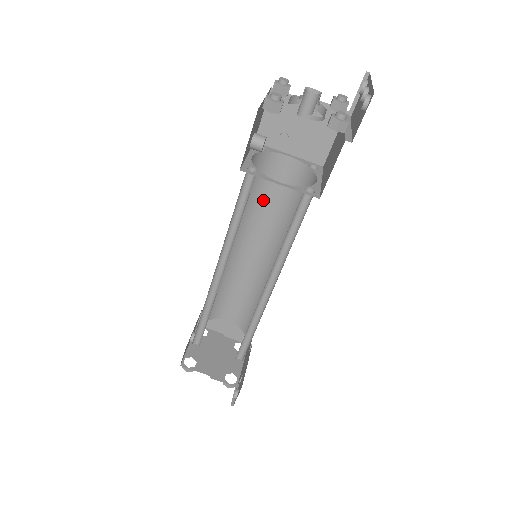
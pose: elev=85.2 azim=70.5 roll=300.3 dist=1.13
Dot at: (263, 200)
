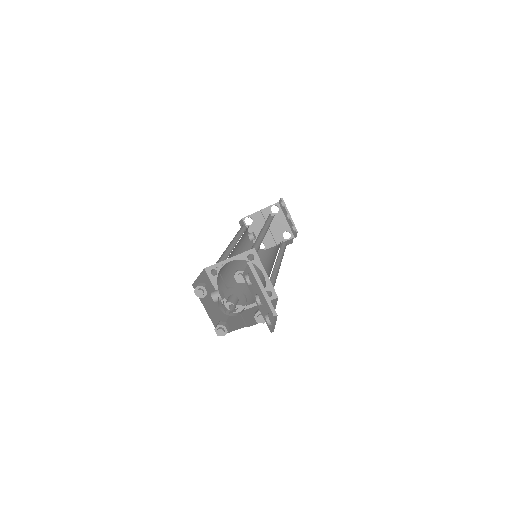
Dot at: occluded
